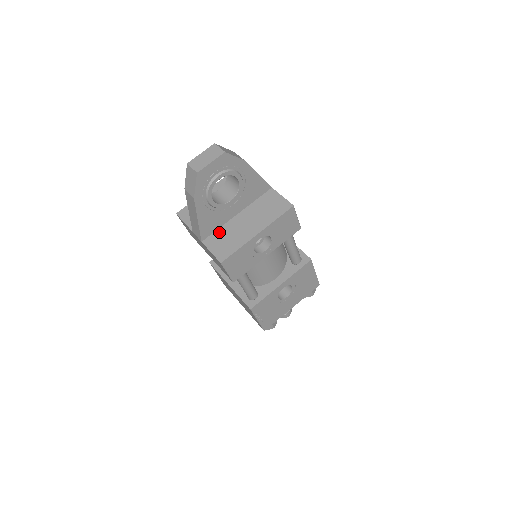
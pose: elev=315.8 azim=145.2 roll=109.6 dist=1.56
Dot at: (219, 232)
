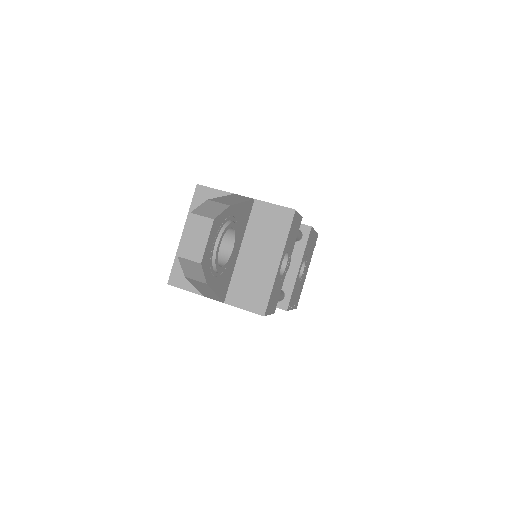
Dot at: (235, 282)
